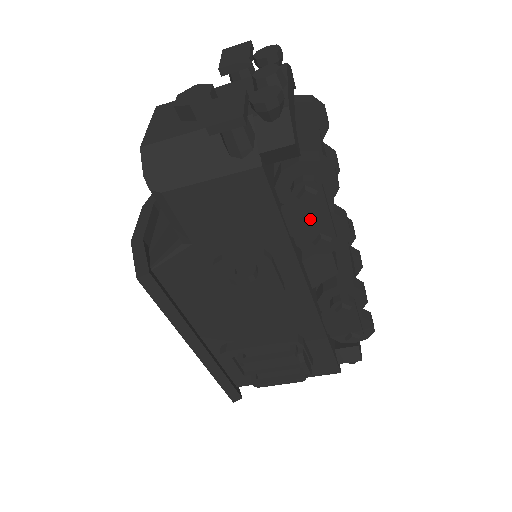
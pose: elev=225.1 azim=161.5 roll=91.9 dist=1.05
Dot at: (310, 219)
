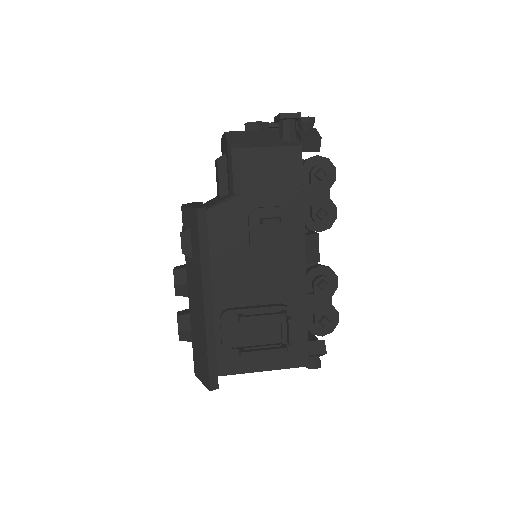
Dot at: (317, 194)
